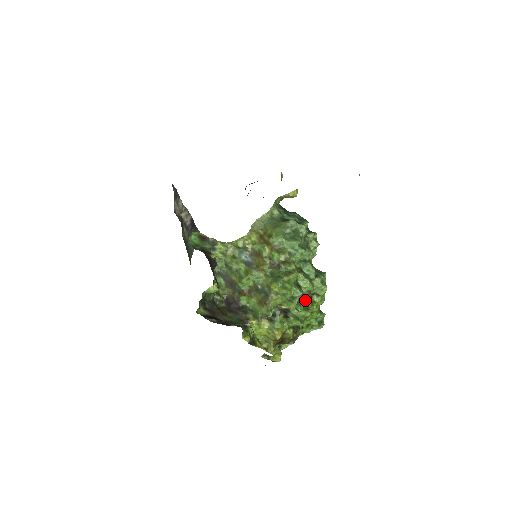
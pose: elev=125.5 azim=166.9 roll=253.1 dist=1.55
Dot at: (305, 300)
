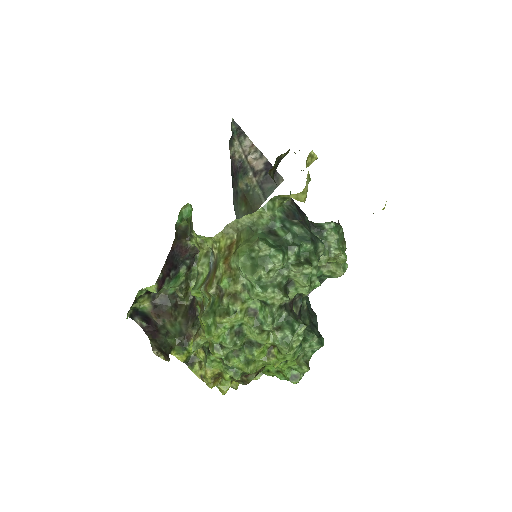
Dot at: (251, 351)
